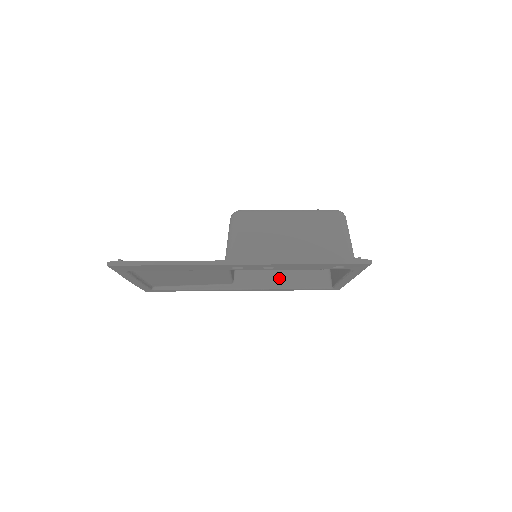
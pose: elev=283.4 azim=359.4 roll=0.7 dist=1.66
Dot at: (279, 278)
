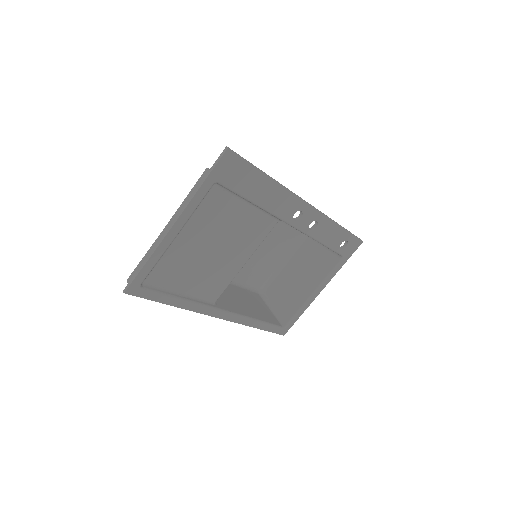
Dot at: (246, 310)
